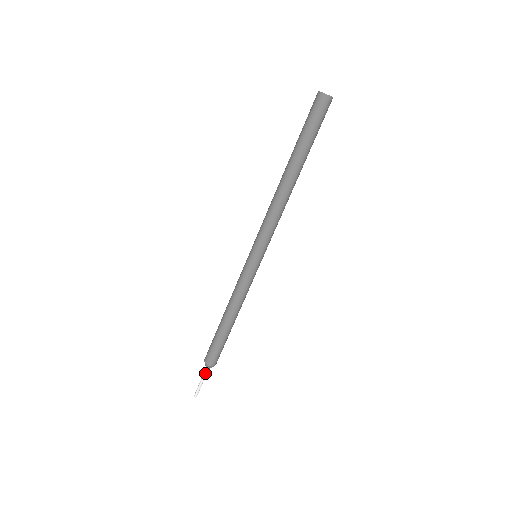
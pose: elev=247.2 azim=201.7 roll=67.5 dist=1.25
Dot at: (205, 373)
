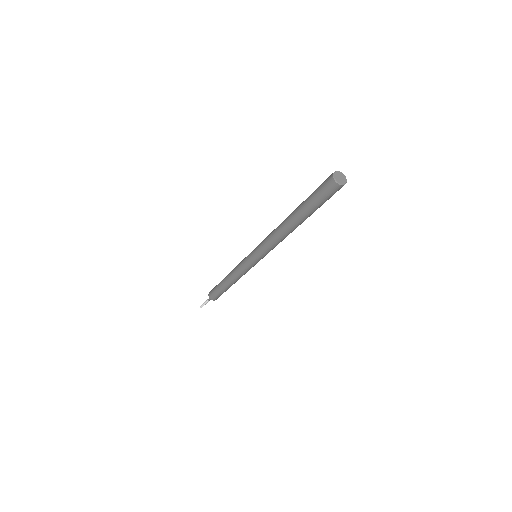
Dot at: (209, 300)
